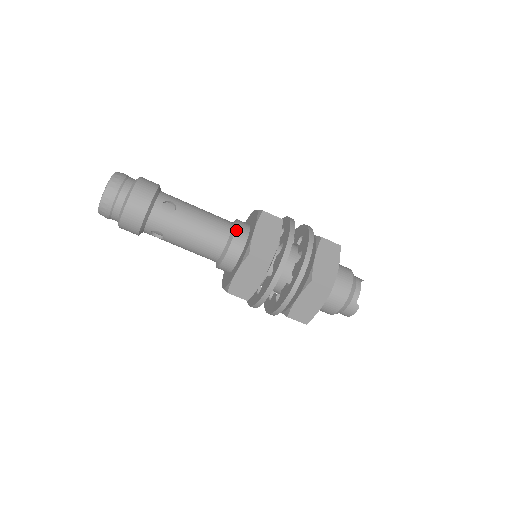
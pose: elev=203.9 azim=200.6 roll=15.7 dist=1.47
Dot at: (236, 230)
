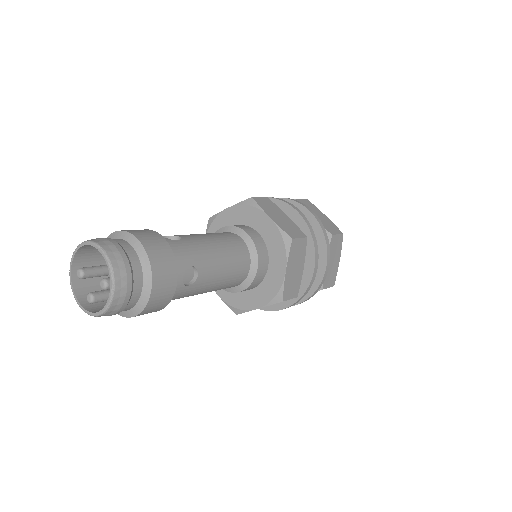
Dot at: (258, 264)
